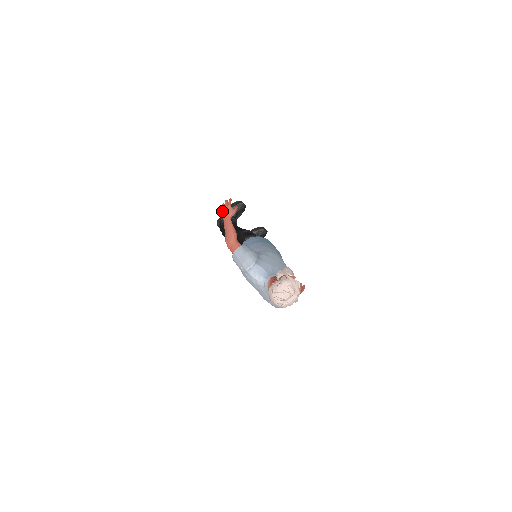
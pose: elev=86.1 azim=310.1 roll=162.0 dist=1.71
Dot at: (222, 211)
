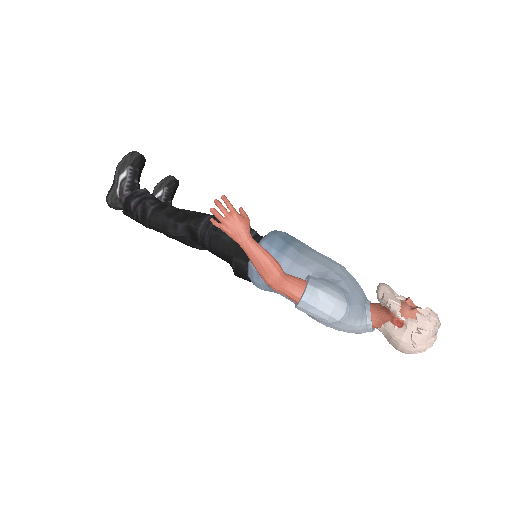
Dot at: (227, 228)
